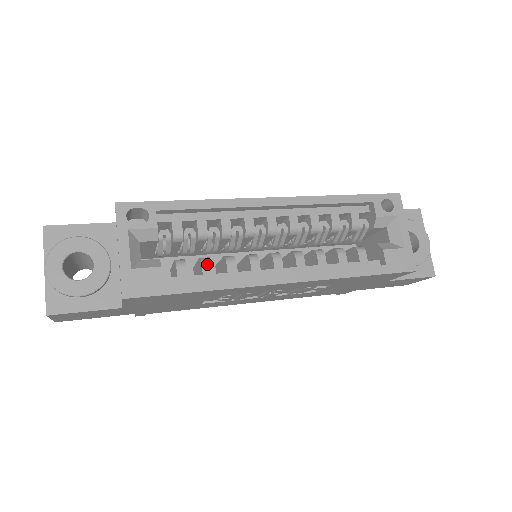
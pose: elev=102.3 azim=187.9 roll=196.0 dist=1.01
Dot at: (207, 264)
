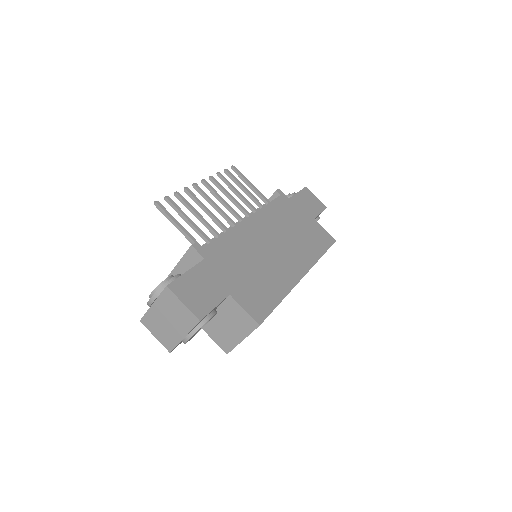
Dot at: occluded
